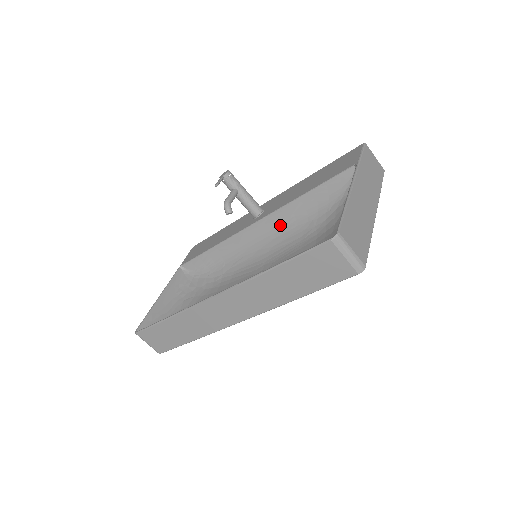
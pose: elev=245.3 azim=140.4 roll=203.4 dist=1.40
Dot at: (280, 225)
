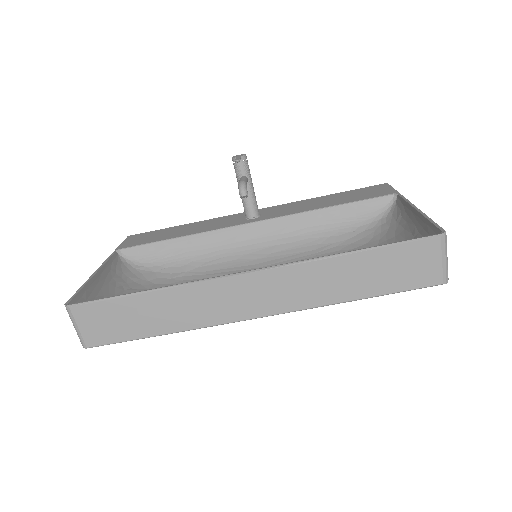
Dot at: (286, 233)
